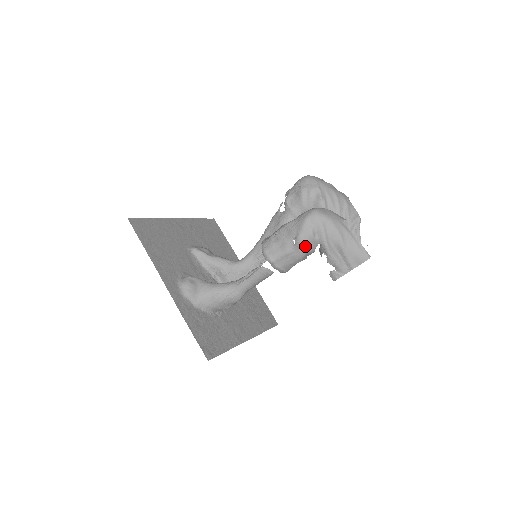
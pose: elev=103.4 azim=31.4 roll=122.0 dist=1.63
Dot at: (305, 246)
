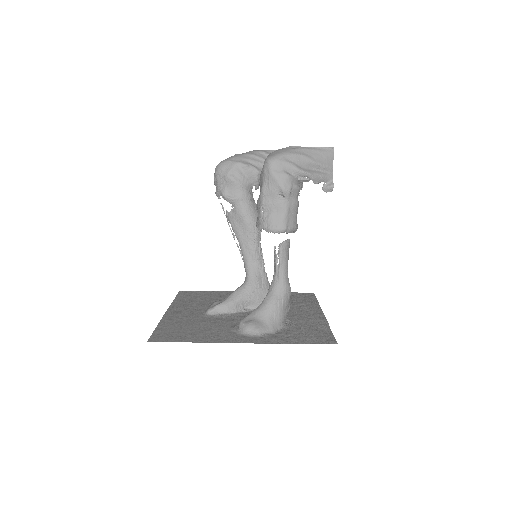
Dot at: (292, 189)
